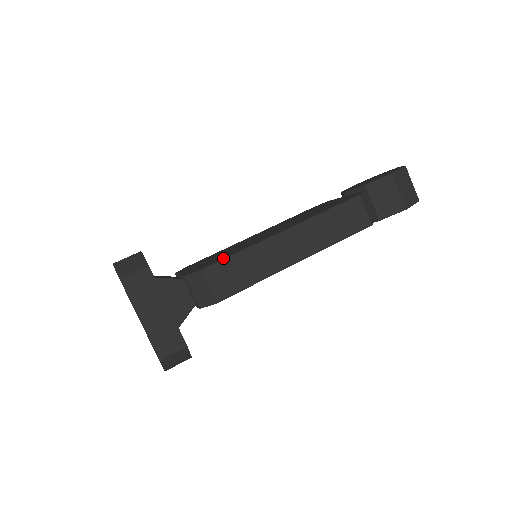
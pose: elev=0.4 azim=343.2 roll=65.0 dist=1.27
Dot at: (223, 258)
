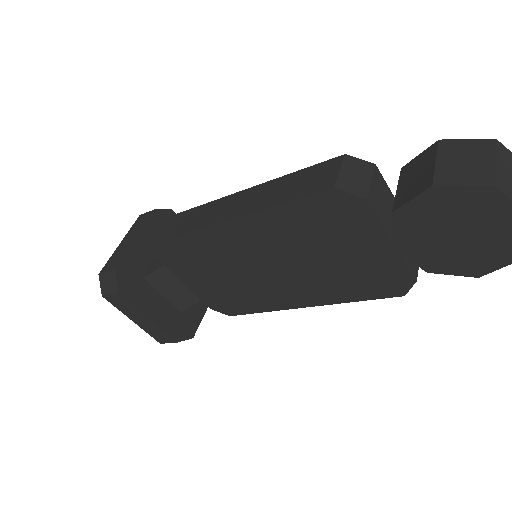
Dot at: occluded
